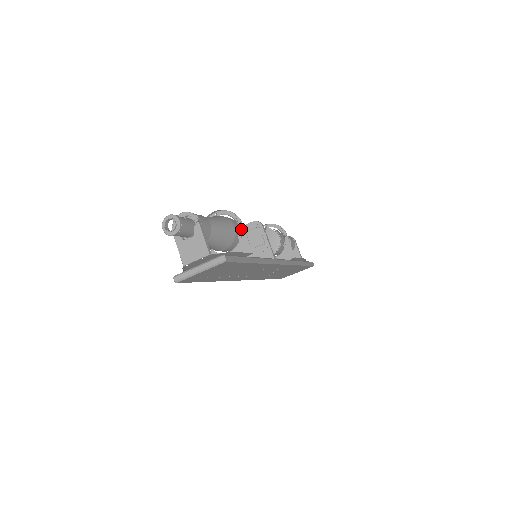
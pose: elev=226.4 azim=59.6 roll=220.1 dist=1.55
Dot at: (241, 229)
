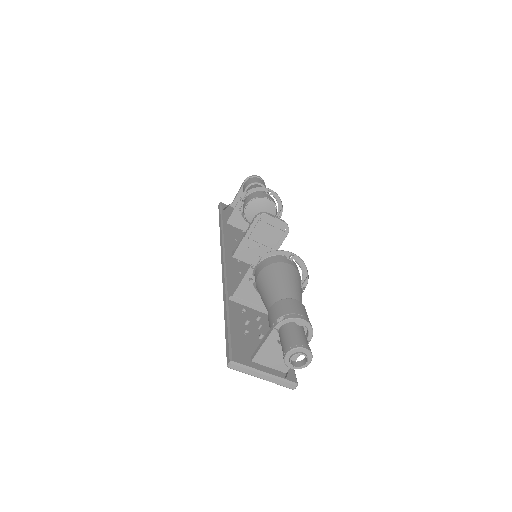
Dot at: occluded
